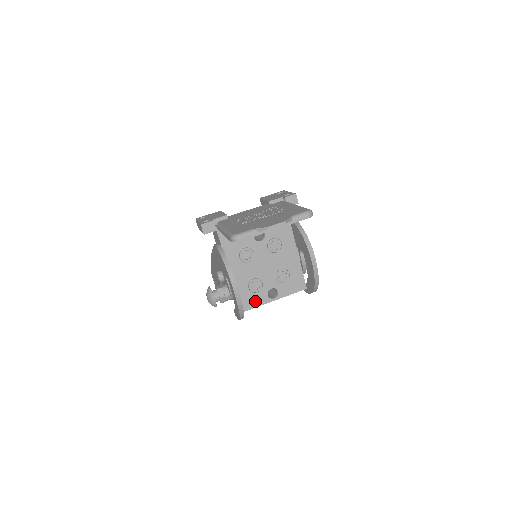
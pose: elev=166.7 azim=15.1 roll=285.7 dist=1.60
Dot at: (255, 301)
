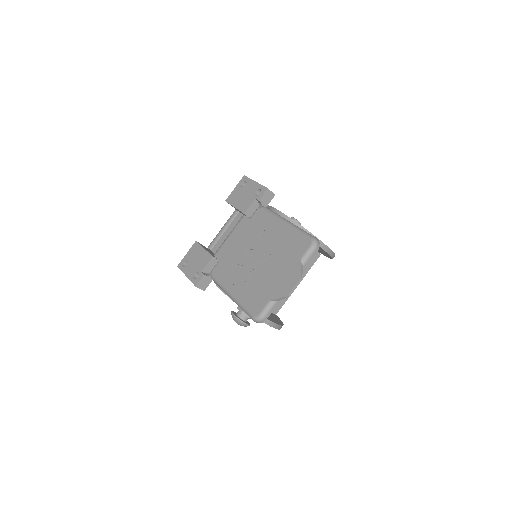
Dot at: (282, 299)
